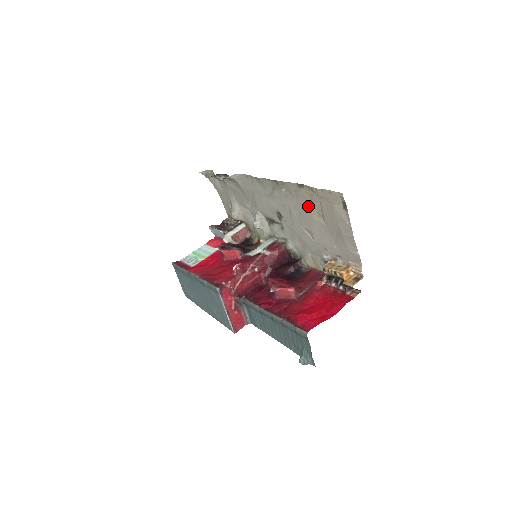
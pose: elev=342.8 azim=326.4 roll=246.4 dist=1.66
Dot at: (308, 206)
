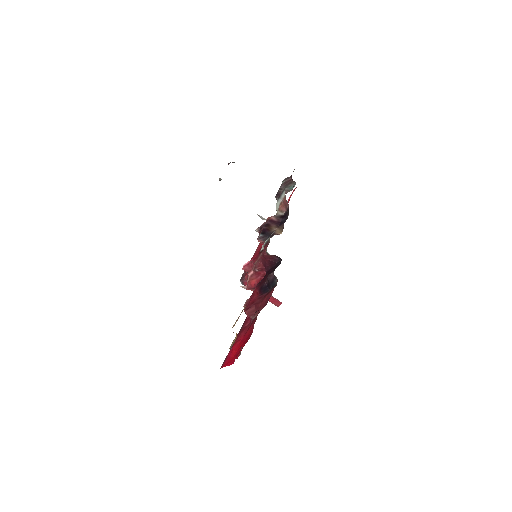
Dot at: occluded
